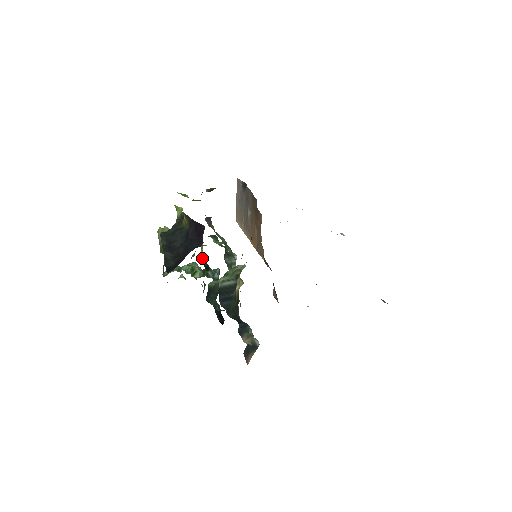
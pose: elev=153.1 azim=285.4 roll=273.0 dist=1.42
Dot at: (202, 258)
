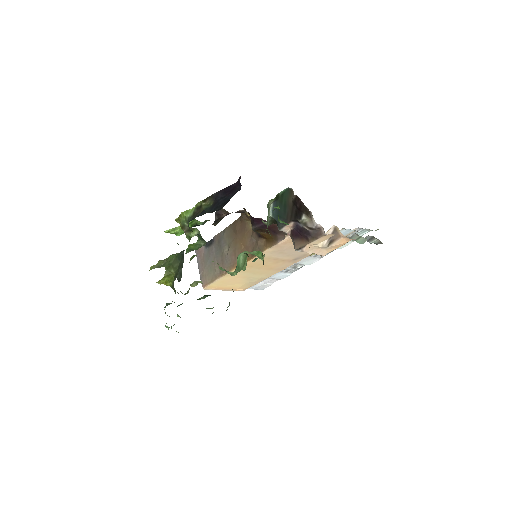
Dot at: occluded
